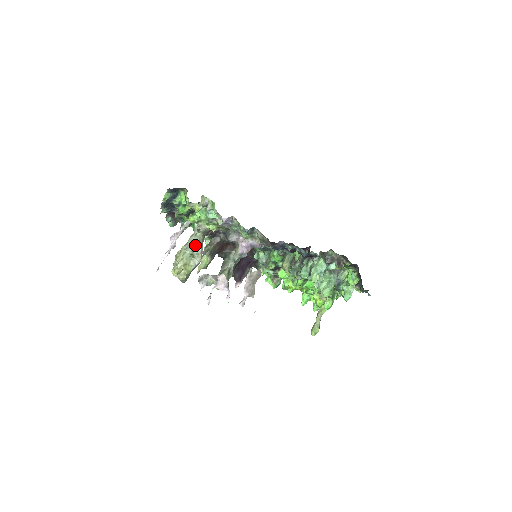
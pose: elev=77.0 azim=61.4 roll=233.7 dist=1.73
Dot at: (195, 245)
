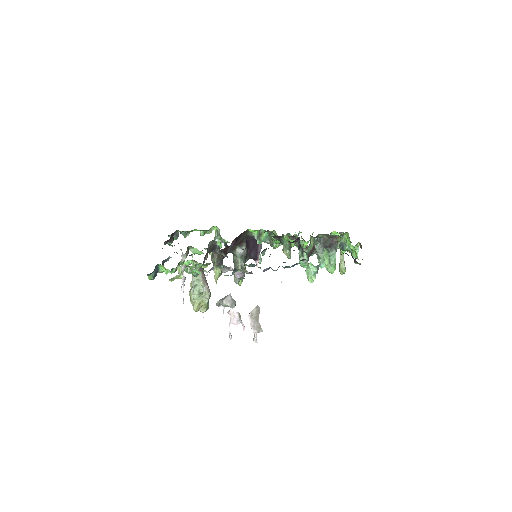
Dot at: (198, 285)
